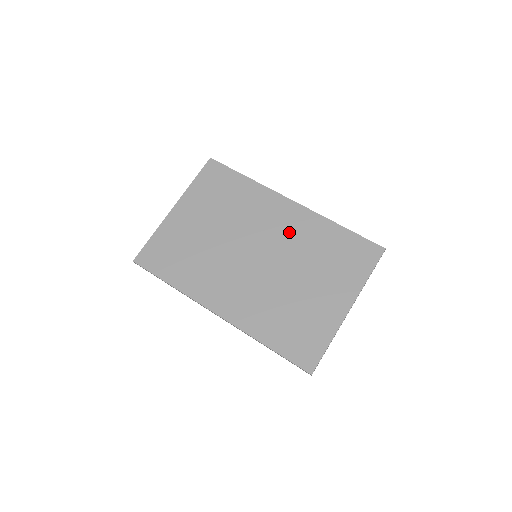
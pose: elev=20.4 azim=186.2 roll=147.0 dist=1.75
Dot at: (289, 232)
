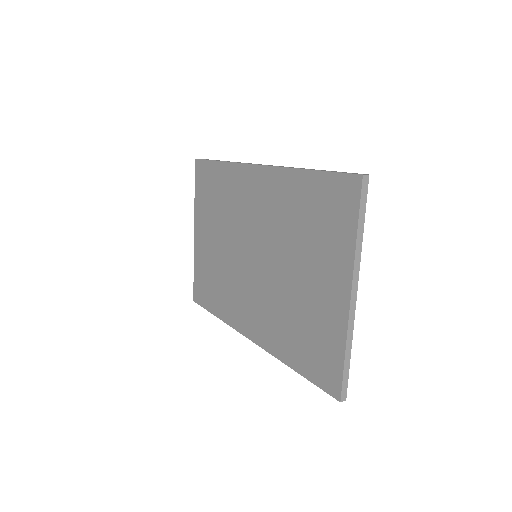
Dot at: (267, 211)
